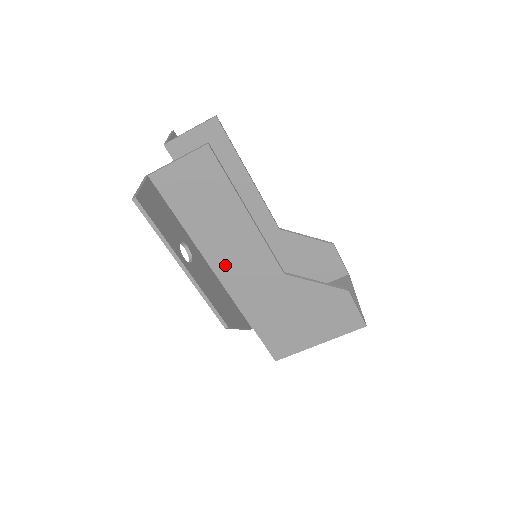
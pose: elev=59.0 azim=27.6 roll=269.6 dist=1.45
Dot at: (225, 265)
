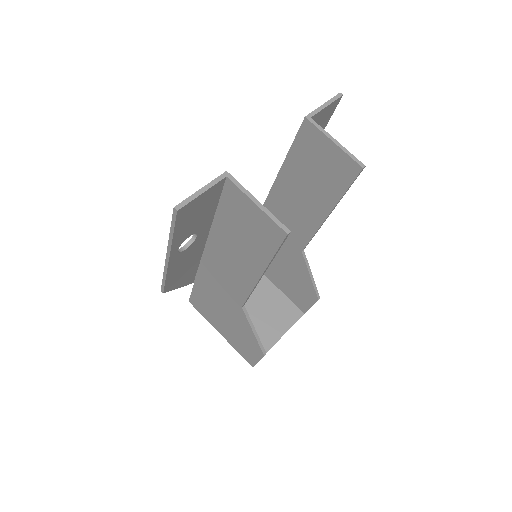
Dot at: (215, 258)
